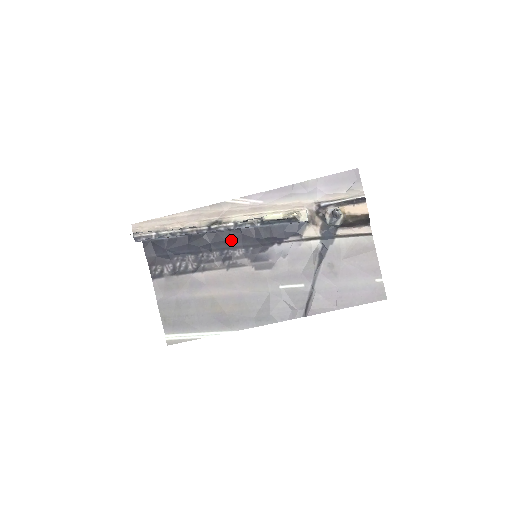
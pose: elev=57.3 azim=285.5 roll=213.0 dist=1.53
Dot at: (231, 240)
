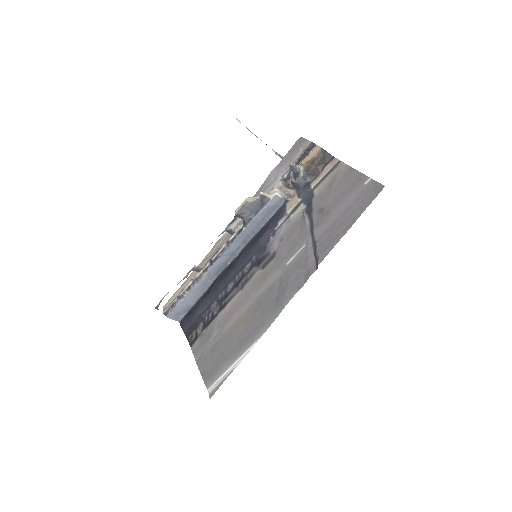
Dot at: (237, 264)
